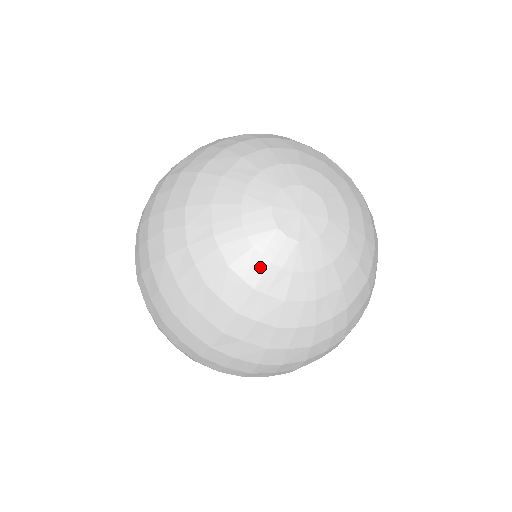
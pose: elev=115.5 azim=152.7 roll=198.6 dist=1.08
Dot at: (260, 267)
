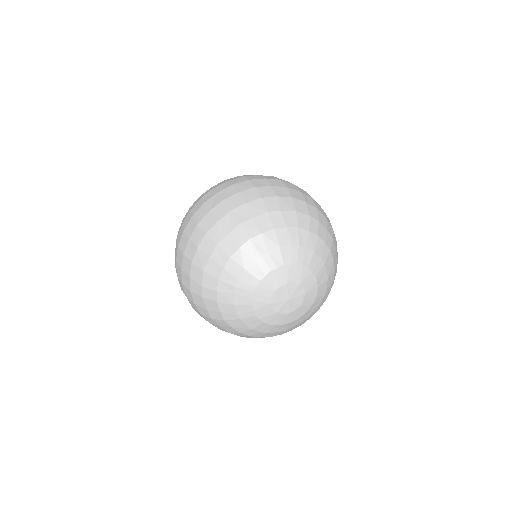
Dot at: (249, 314)
